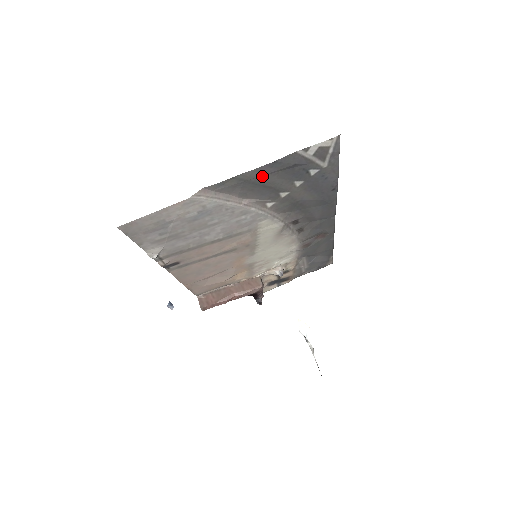
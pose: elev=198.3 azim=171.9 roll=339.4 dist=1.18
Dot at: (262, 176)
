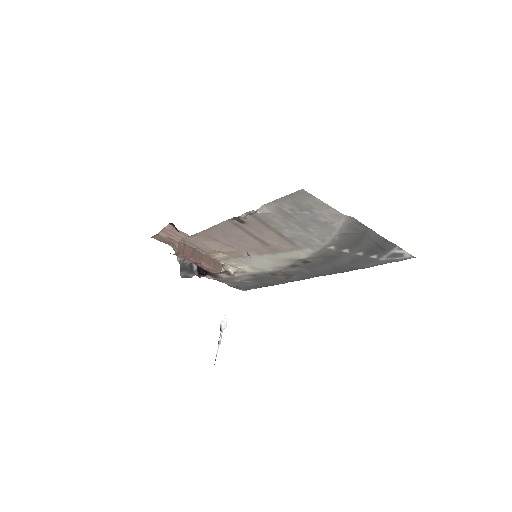
Dot at: (370, 238)
